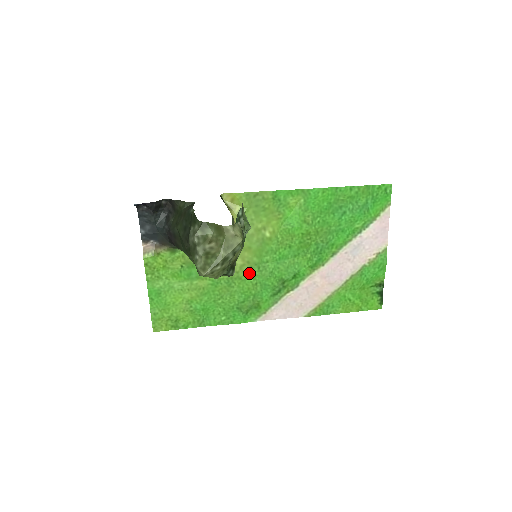
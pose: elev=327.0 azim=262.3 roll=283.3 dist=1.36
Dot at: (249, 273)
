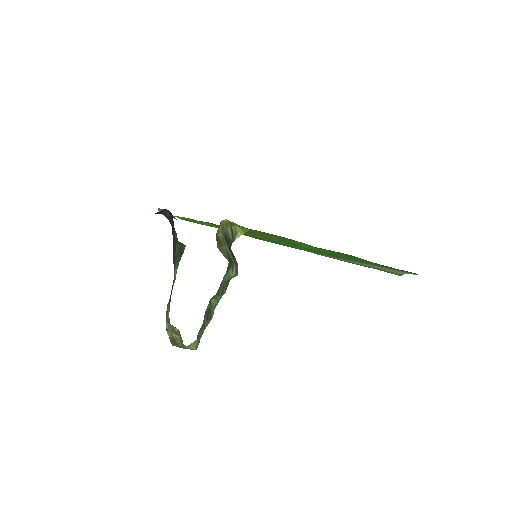
Dot at: occluded
